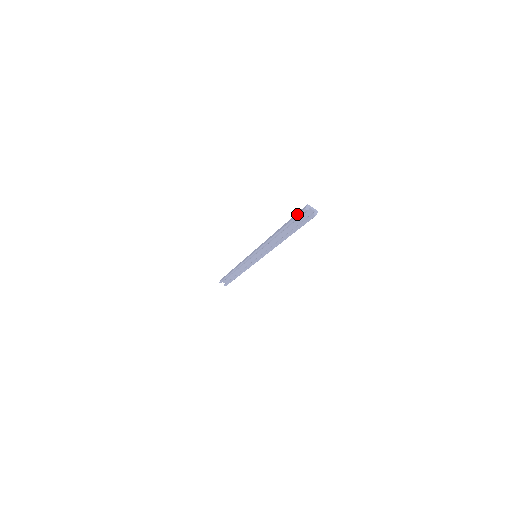
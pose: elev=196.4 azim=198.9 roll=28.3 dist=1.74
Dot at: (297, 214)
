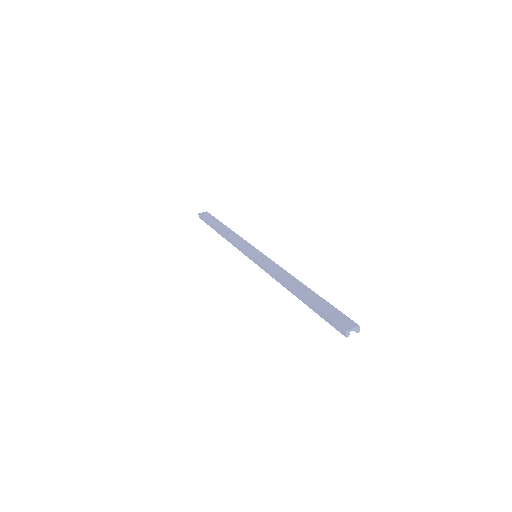
Dot at: (330, 323)
